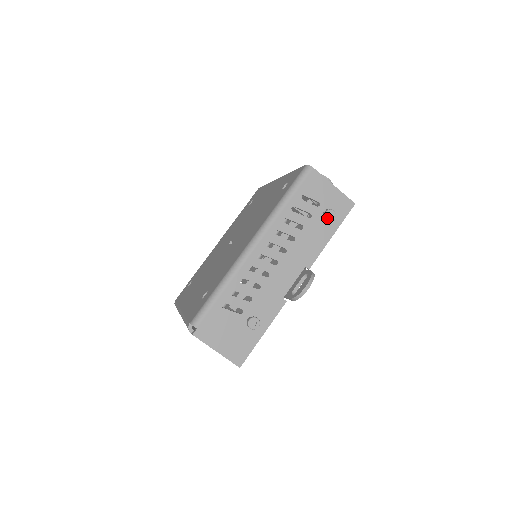
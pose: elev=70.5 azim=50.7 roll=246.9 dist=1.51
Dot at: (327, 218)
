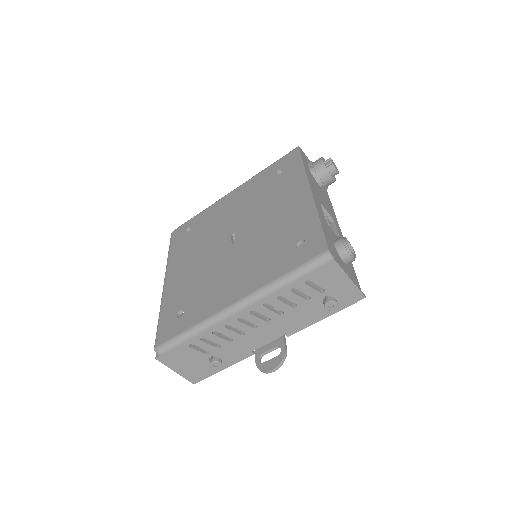
Dot at: (326, 307)
